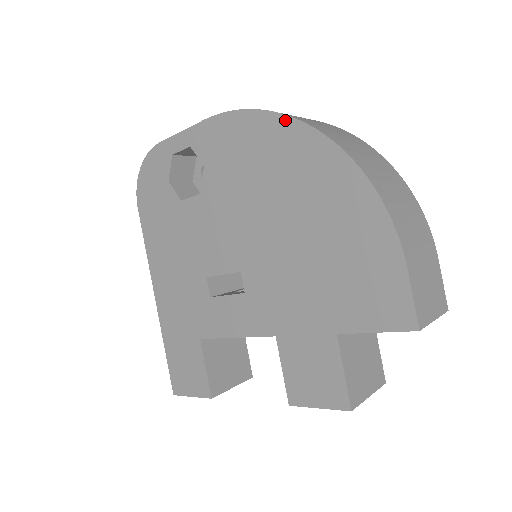
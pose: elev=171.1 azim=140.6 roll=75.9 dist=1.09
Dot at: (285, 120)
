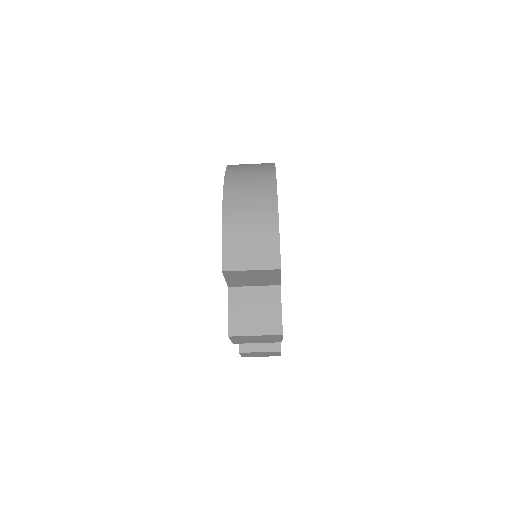
Dot at: occluded
